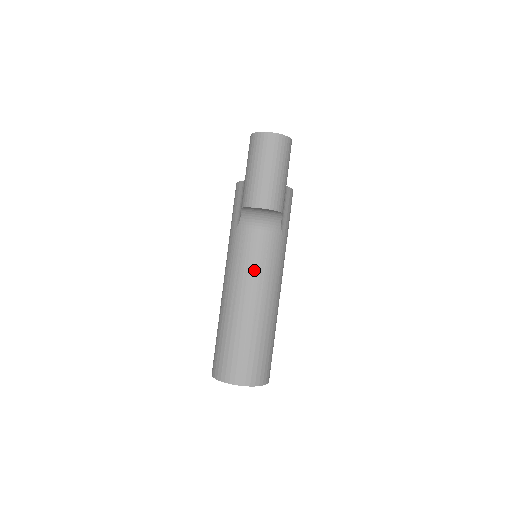
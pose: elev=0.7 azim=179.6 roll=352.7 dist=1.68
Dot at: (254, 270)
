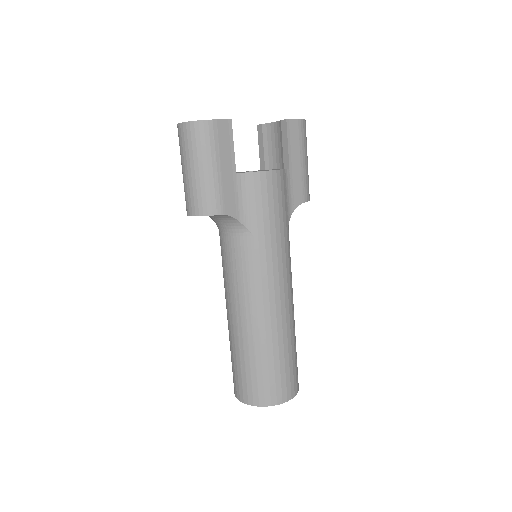
Dot at: (229, 279)
